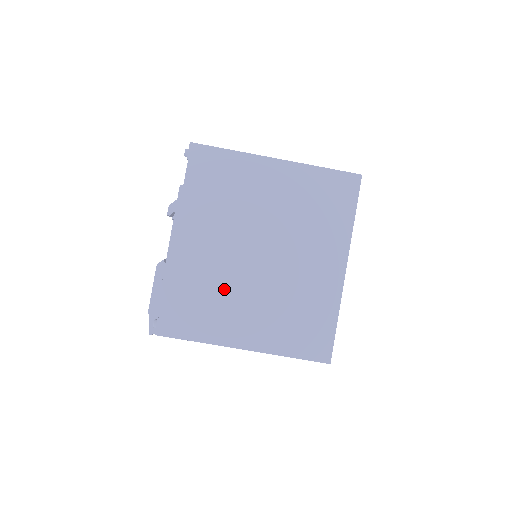
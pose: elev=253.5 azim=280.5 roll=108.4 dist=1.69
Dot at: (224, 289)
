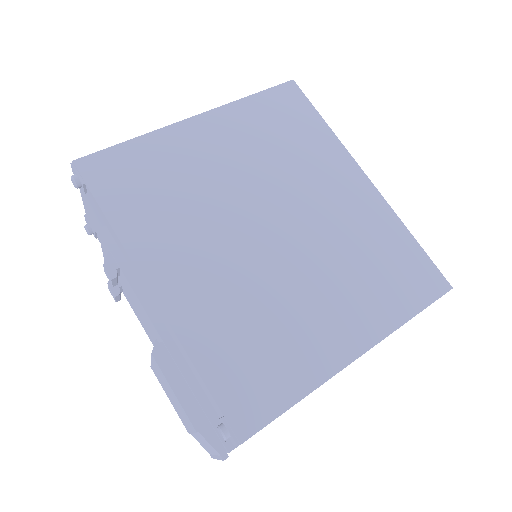
Dot at: (270, 303)
